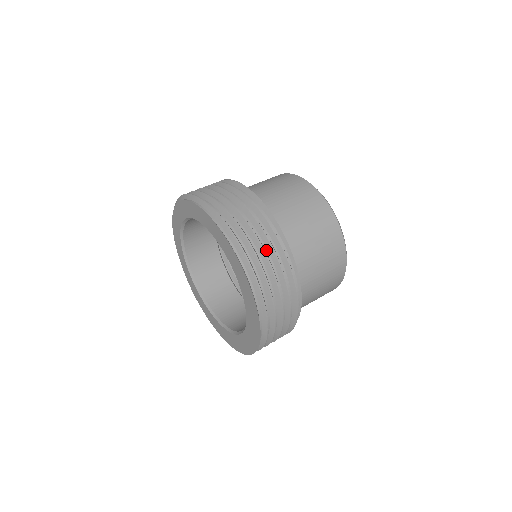
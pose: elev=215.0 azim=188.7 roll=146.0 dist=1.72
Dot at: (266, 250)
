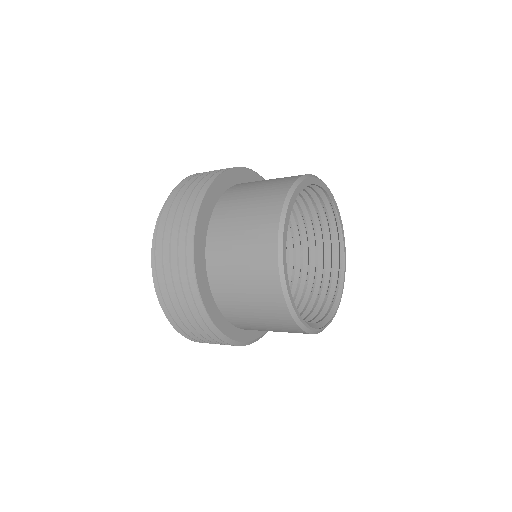
Dot at: occluded
